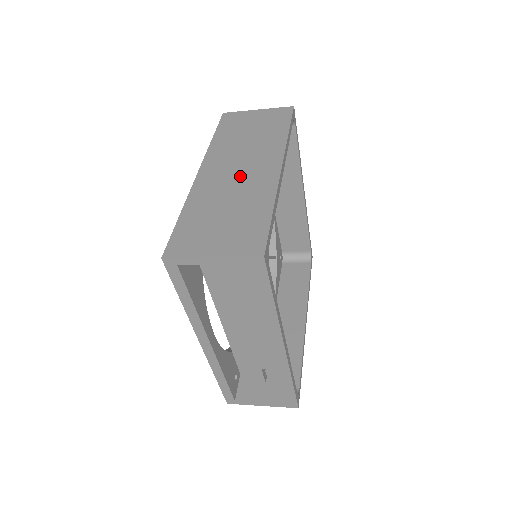
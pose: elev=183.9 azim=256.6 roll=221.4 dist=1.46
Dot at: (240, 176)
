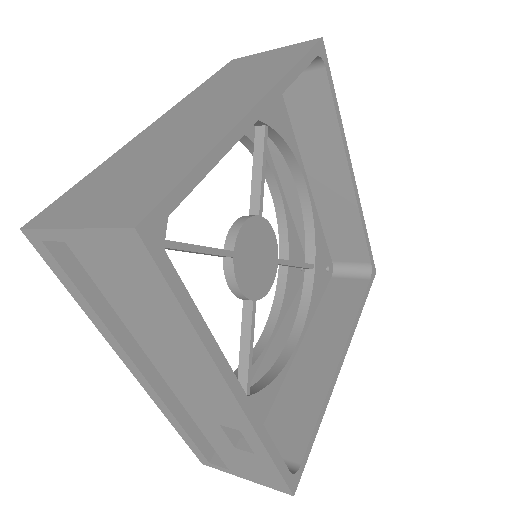
Dot at: (194, 122)
